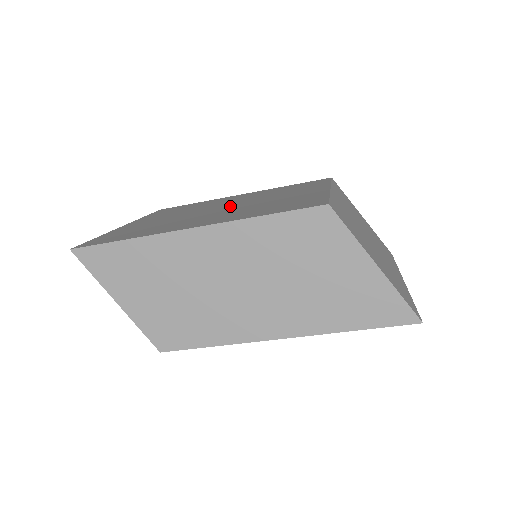
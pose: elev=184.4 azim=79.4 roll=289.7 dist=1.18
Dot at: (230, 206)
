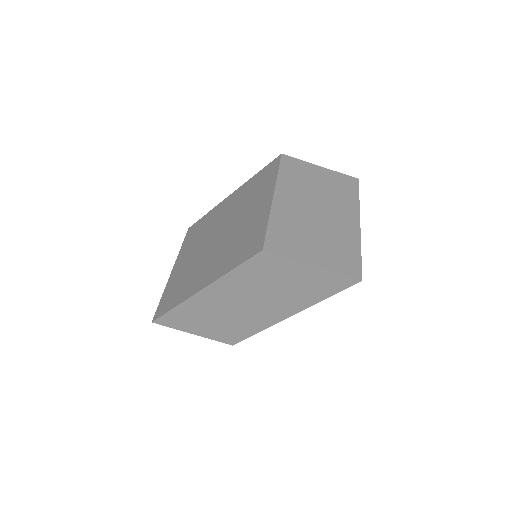
Dot at: (221, 235)
